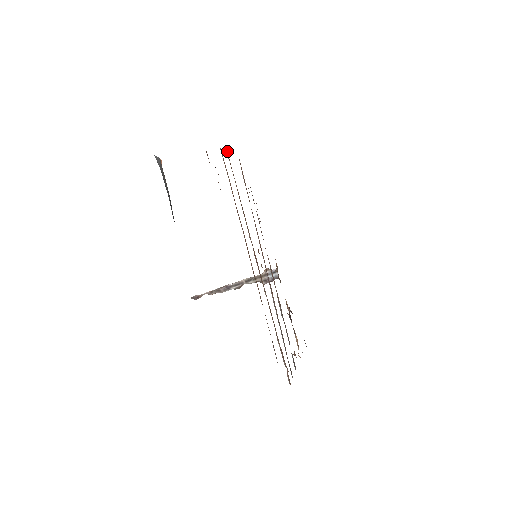
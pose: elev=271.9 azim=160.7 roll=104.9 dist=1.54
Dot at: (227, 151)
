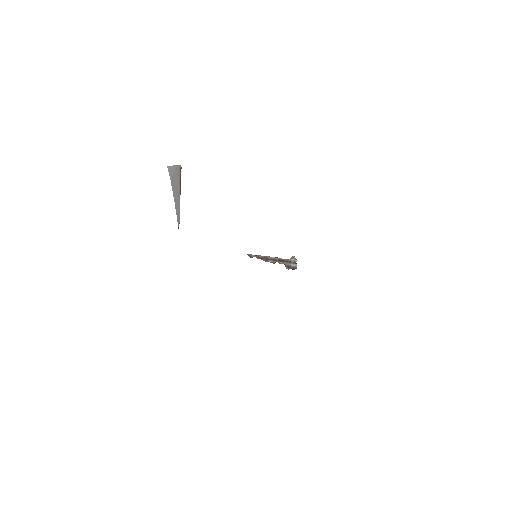
Dot at: occluded
